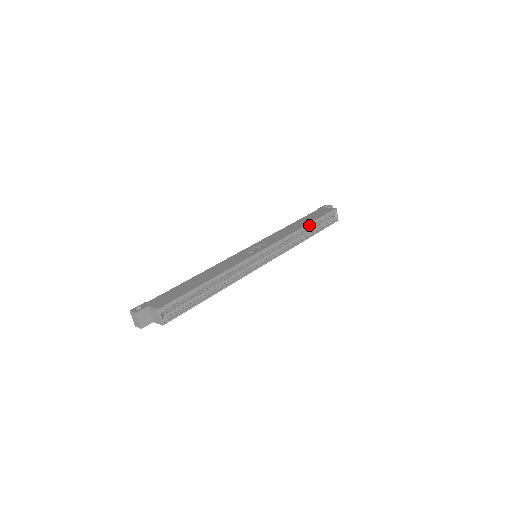
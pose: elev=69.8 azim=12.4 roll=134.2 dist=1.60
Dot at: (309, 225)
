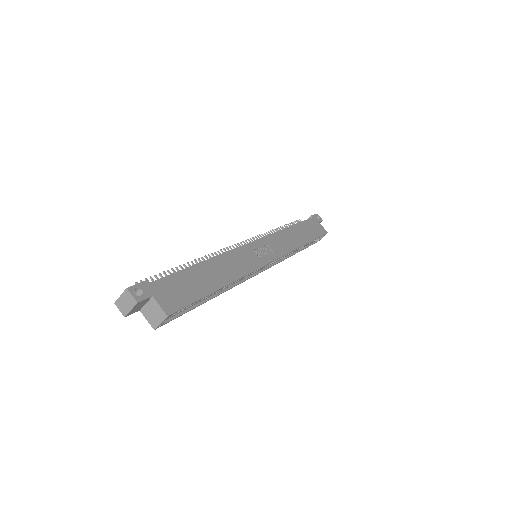
Dot at: occluded
